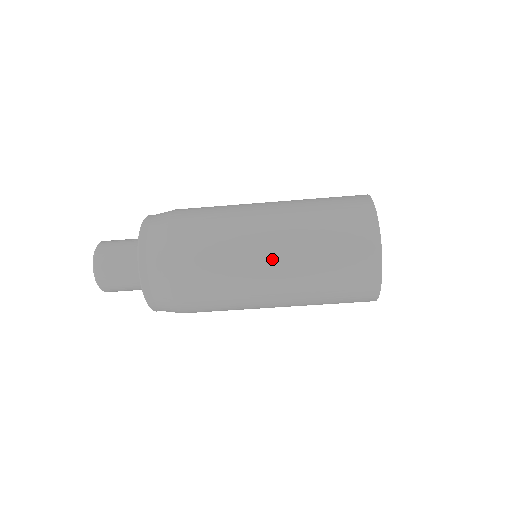
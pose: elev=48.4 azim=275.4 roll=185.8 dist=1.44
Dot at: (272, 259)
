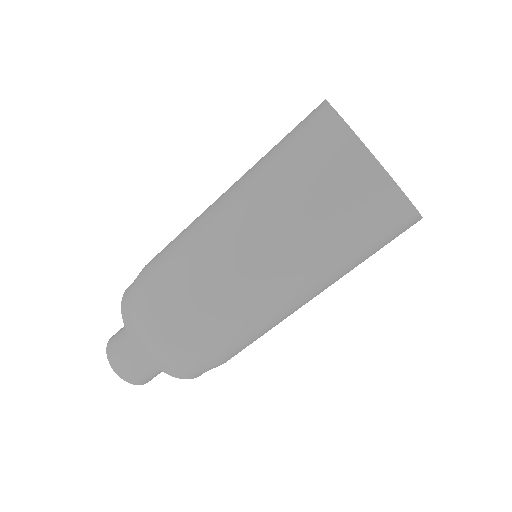
Dot at: (287, 290)
